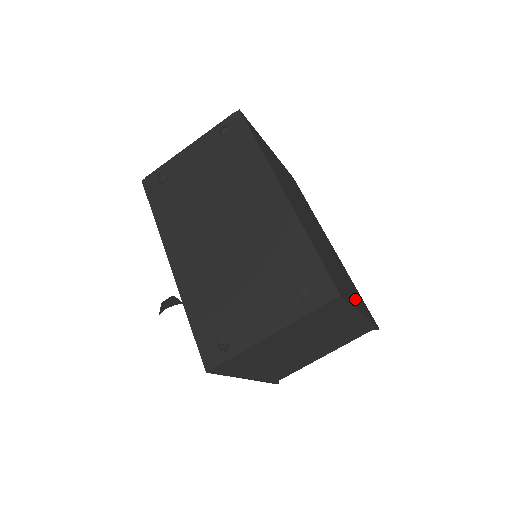
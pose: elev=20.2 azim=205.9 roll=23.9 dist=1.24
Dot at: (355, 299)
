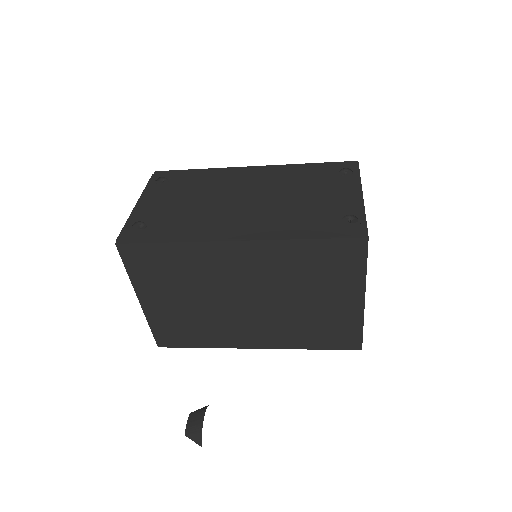
Dot at: occluded
